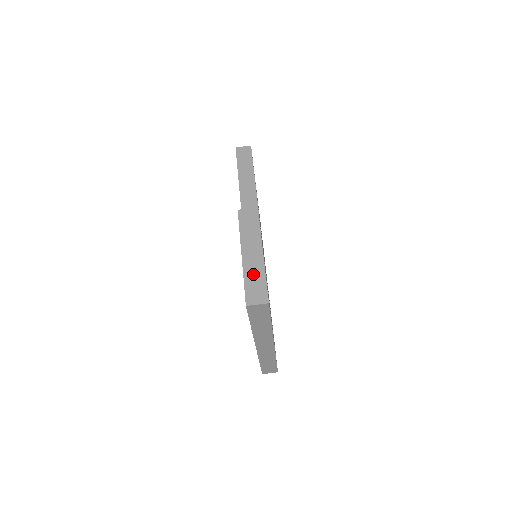
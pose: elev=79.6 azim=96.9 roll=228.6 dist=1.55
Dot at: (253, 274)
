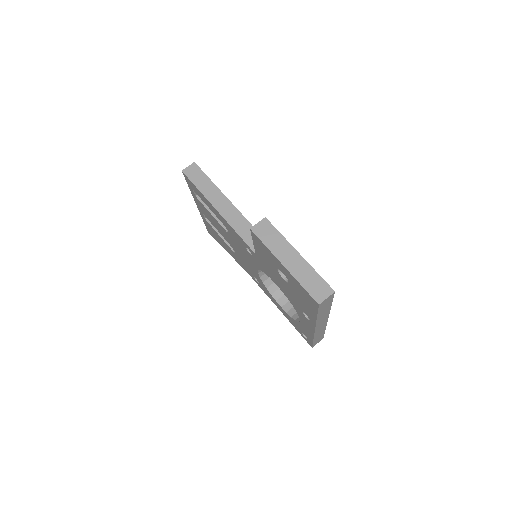
Dot at: (305, 276)
